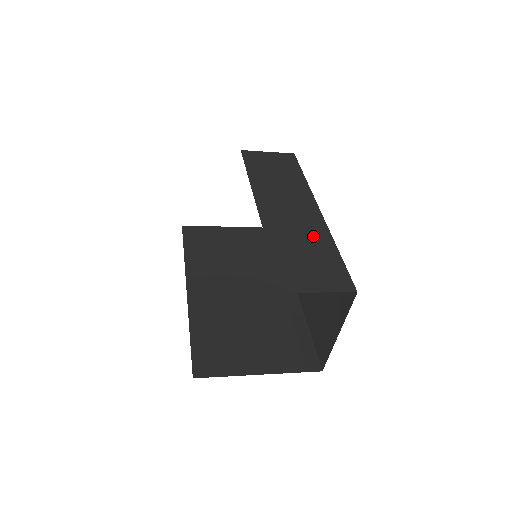
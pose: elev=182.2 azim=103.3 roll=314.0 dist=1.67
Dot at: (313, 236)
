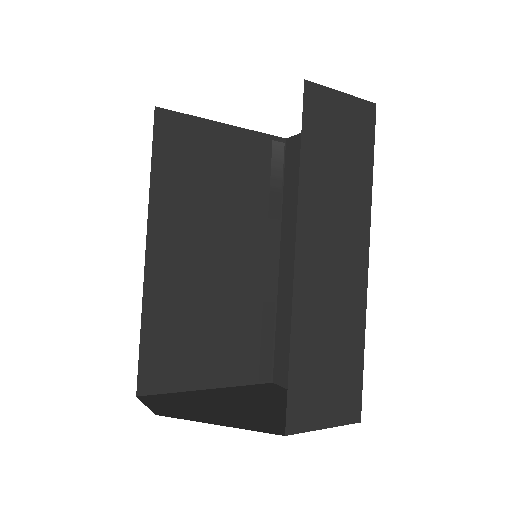
Dot at: (346, 321)
